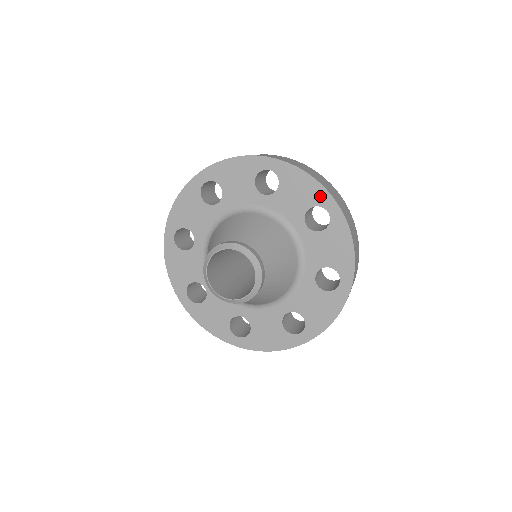
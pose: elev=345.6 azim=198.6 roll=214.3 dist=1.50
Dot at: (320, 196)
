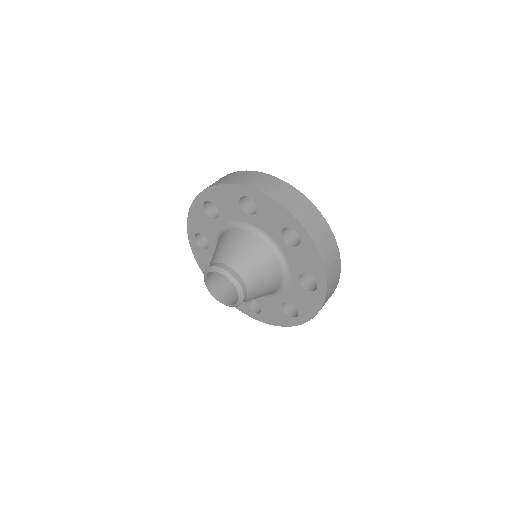
Dot at: (289, 220)
